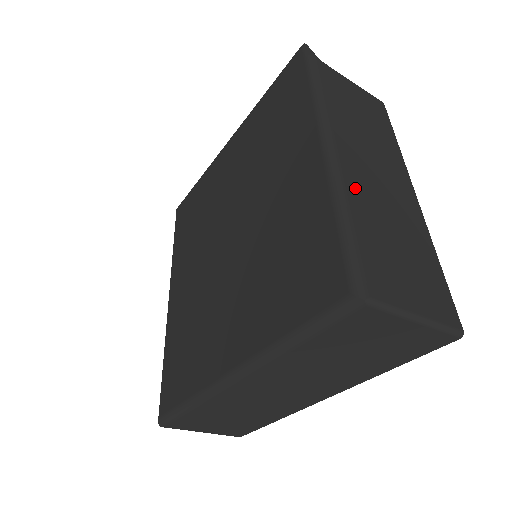
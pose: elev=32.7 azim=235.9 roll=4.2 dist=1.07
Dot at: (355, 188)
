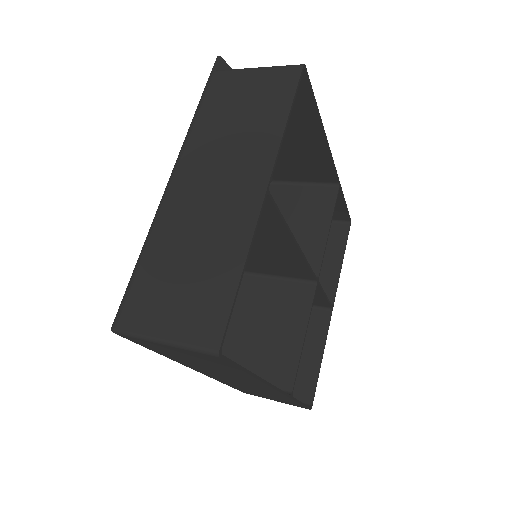
Dot at: (167, 220)
